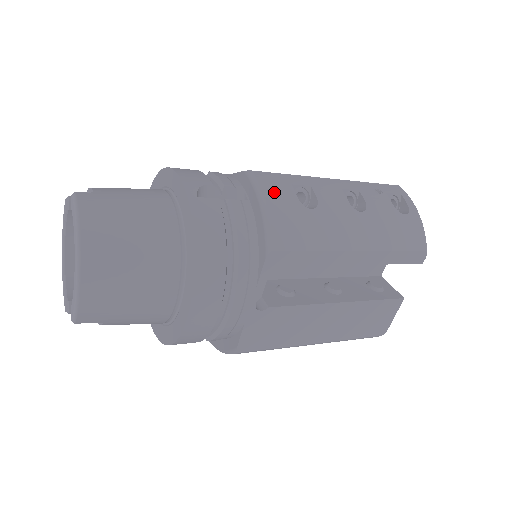
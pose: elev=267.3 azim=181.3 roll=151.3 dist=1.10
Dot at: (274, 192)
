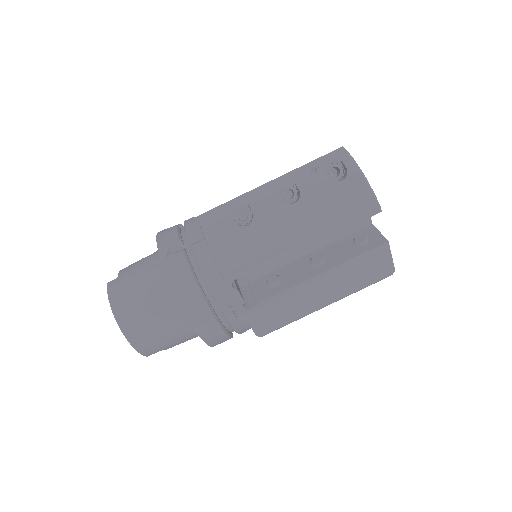
Dot at: (215, 227)
